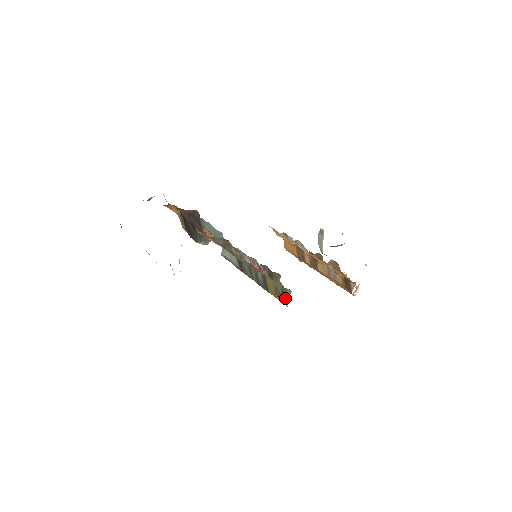
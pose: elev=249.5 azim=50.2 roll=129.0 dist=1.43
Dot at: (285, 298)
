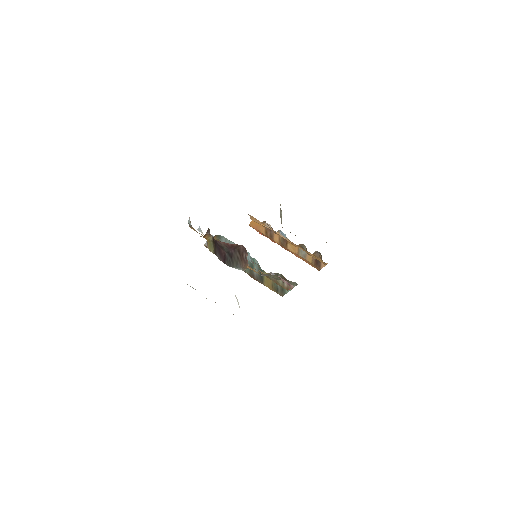
Dot at: (283, 292)
